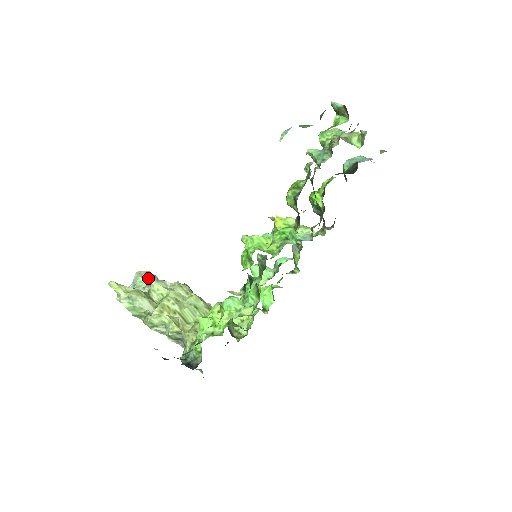
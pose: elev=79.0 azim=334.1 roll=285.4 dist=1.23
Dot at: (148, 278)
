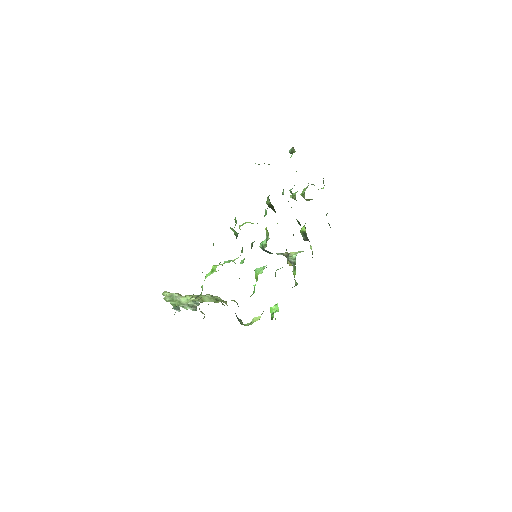
Dot at: occluded
